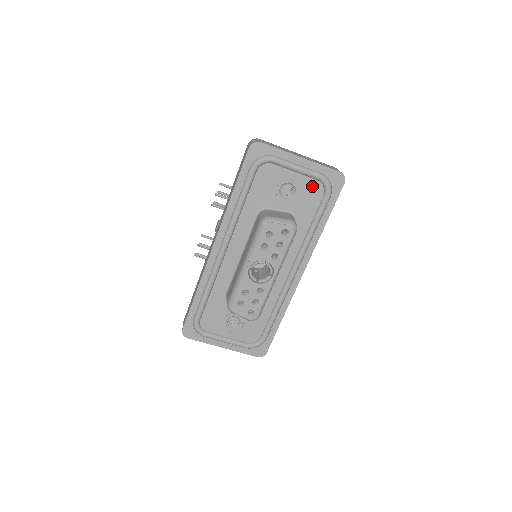
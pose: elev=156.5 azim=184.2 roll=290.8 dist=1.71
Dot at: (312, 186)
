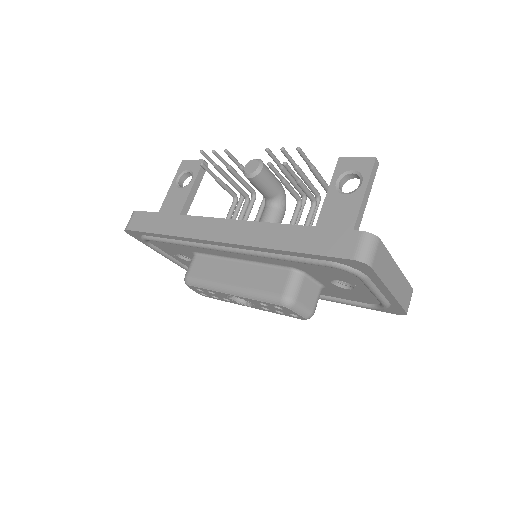
Dot at: (369, 298)
